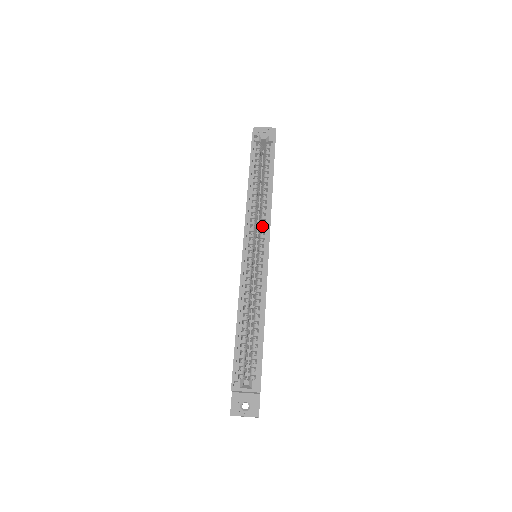
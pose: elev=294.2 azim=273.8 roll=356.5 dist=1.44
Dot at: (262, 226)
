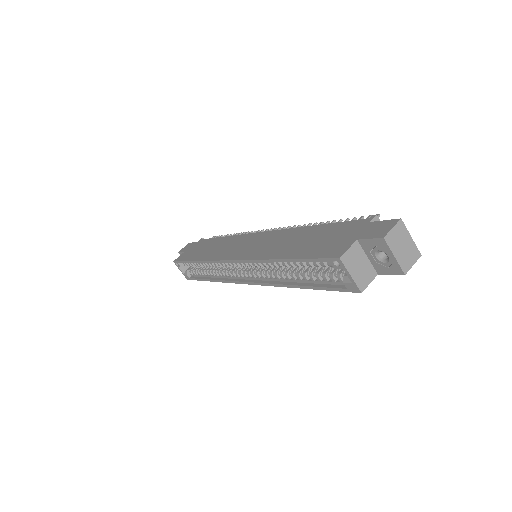
Dot at: (261, 274)
